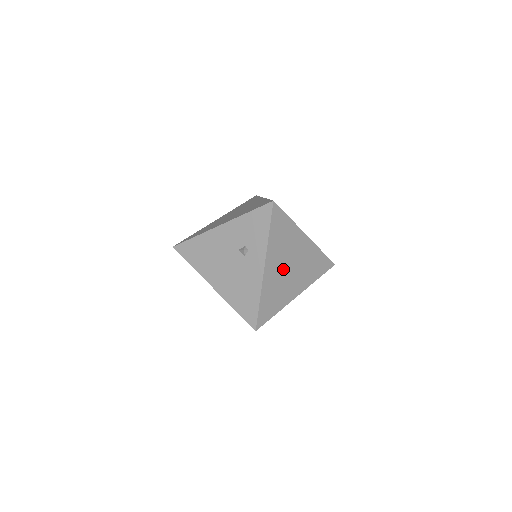
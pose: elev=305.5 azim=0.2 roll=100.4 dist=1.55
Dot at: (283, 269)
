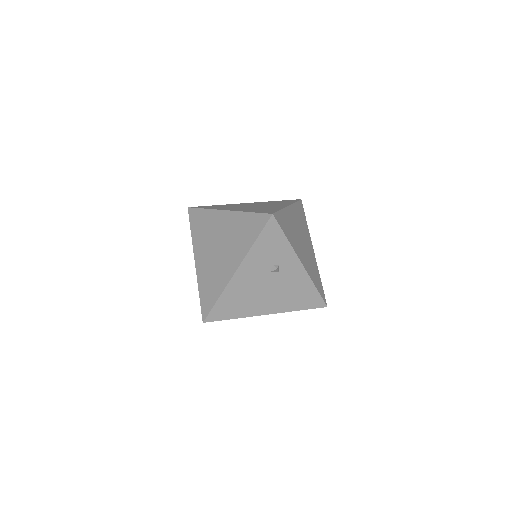
Dot at: (303, 248)
